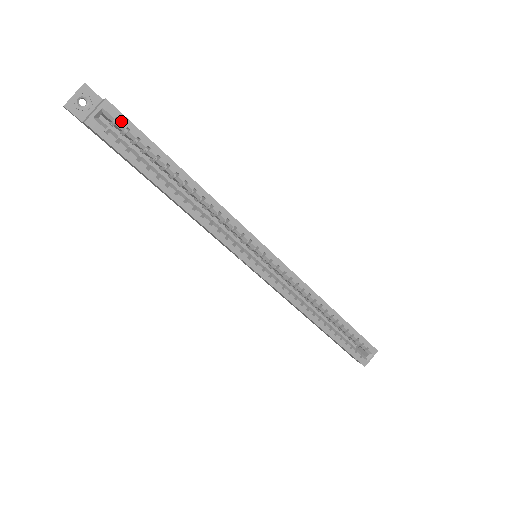
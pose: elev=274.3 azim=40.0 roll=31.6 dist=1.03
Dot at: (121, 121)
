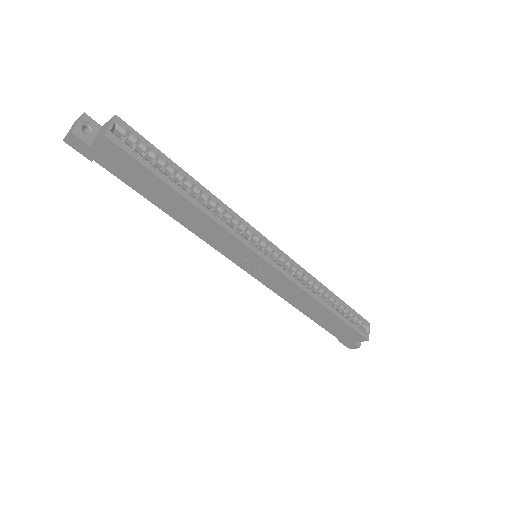
Dot at: (132, 134)
